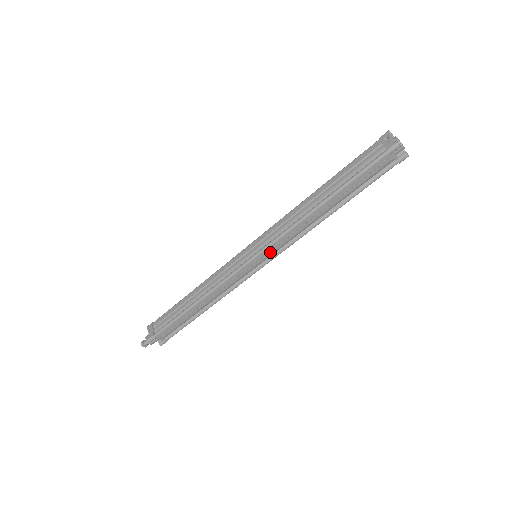
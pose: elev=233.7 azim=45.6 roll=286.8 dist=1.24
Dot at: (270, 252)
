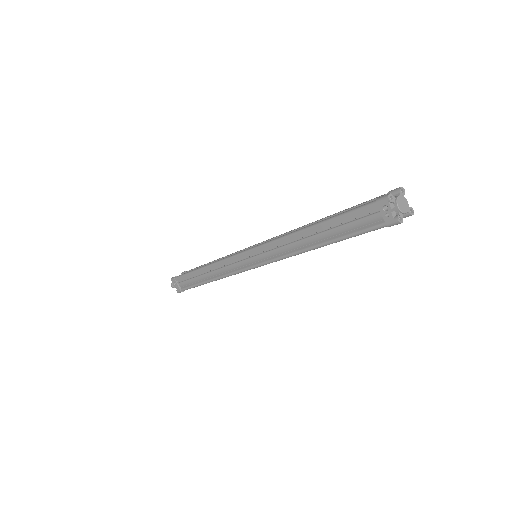
Dot at: occluded
